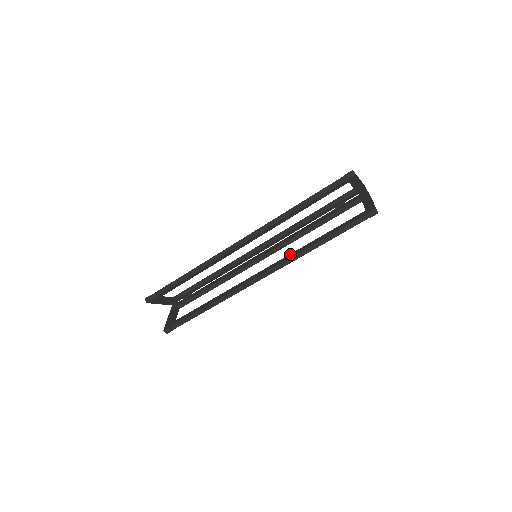
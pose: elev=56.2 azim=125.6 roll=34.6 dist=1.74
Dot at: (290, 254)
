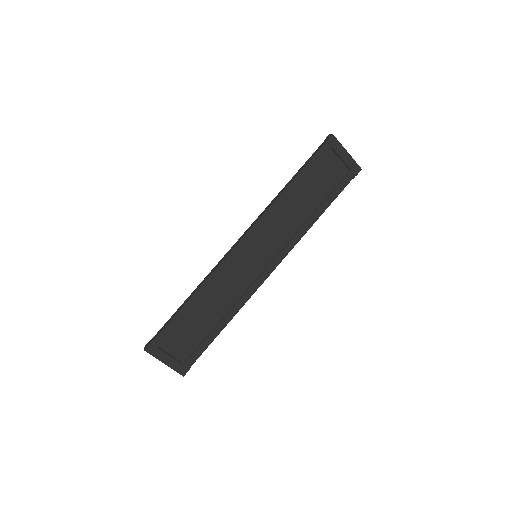
Dot at: occluded
